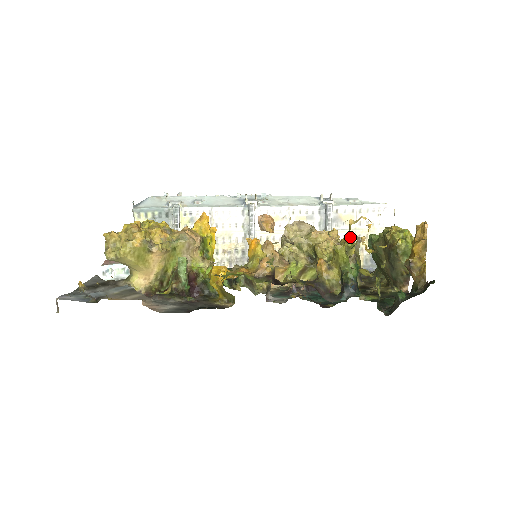
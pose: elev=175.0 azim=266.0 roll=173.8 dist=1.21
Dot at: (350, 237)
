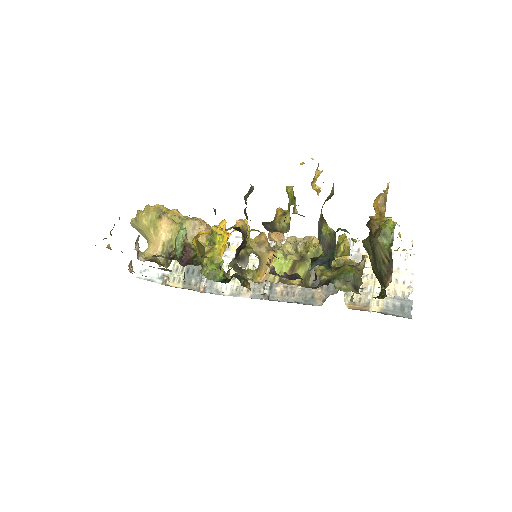
Dot at: (342, 236)
